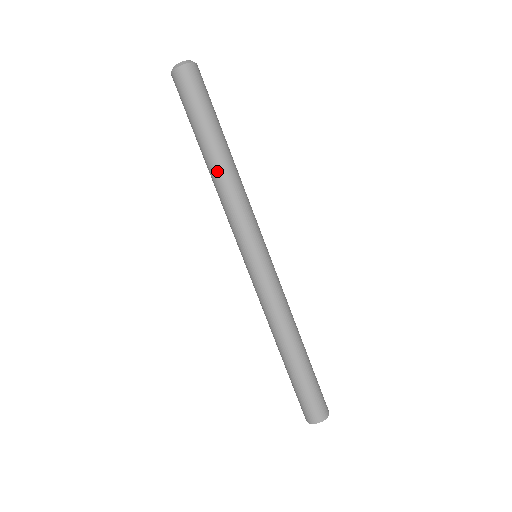
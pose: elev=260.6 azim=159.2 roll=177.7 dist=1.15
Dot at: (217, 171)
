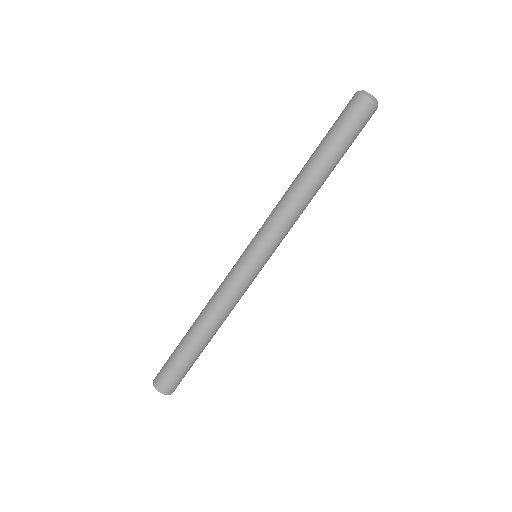
Dot at: (309, 186)
